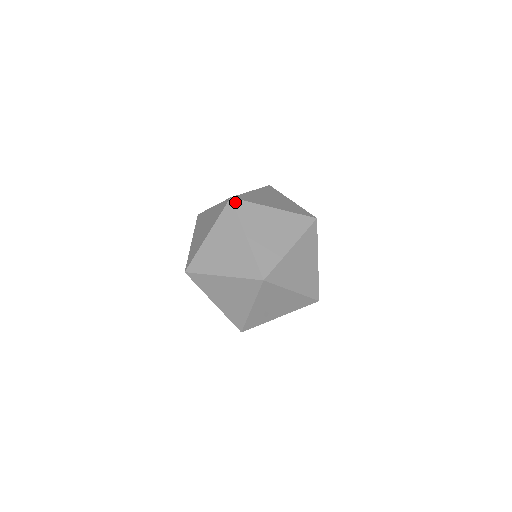
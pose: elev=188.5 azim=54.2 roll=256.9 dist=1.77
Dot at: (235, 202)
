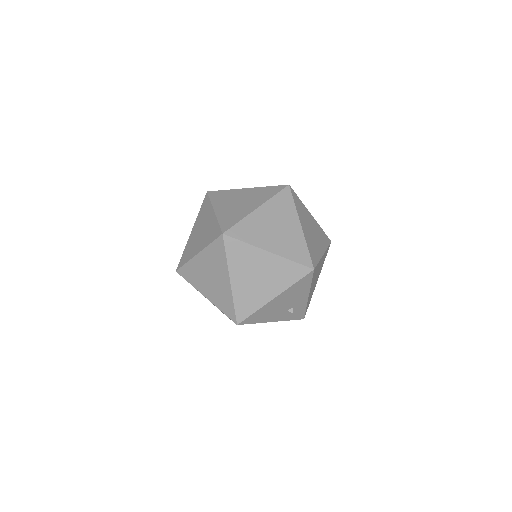
Dot at: (180, 273)
